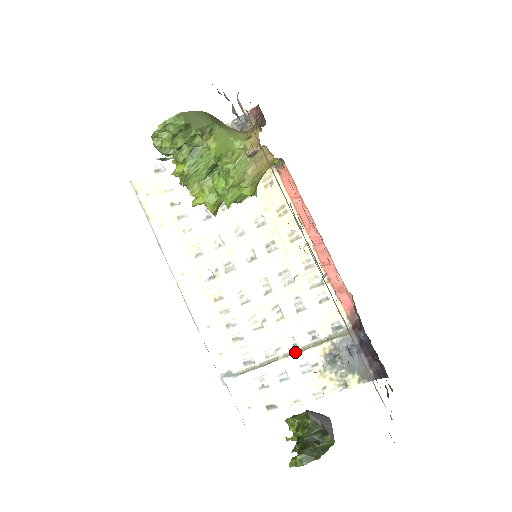
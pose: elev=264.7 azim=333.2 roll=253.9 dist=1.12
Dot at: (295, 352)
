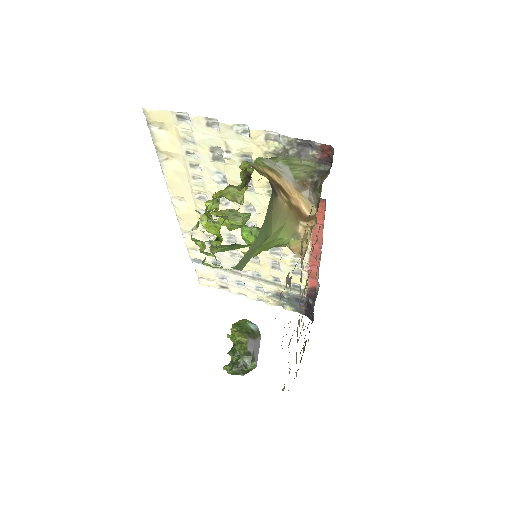
Dot at: (257, 280)
